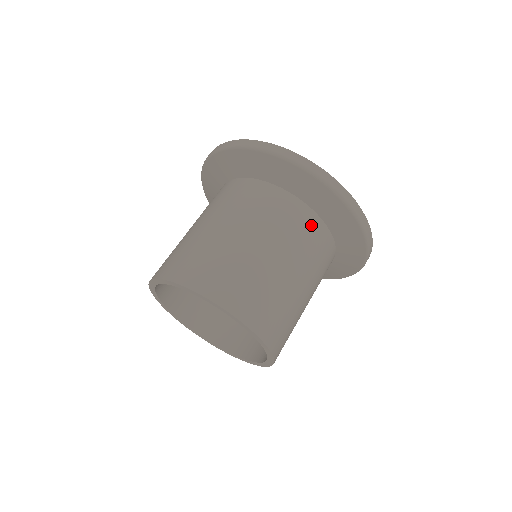
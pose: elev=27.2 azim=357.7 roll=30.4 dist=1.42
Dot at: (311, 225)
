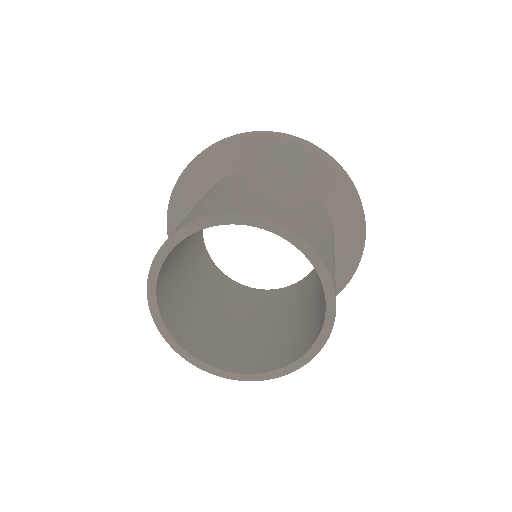
Dot at: (253, 173)
